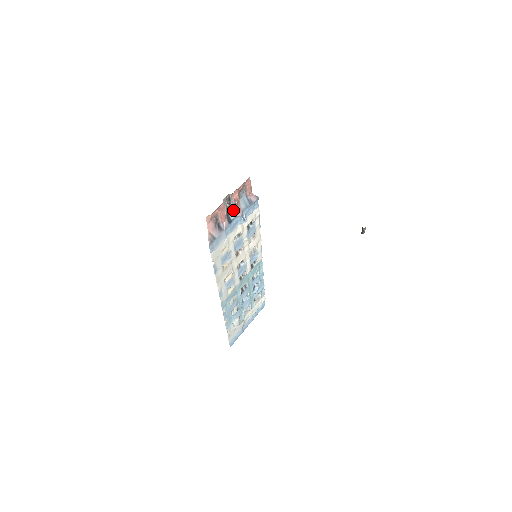
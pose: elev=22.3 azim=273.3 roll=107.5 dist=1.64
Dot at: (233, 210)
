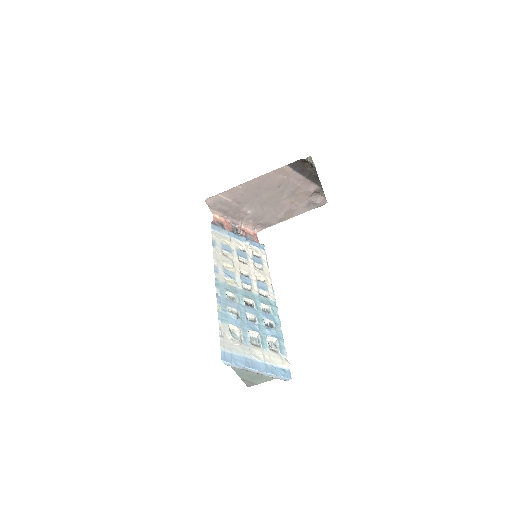
Dot at: occluded
